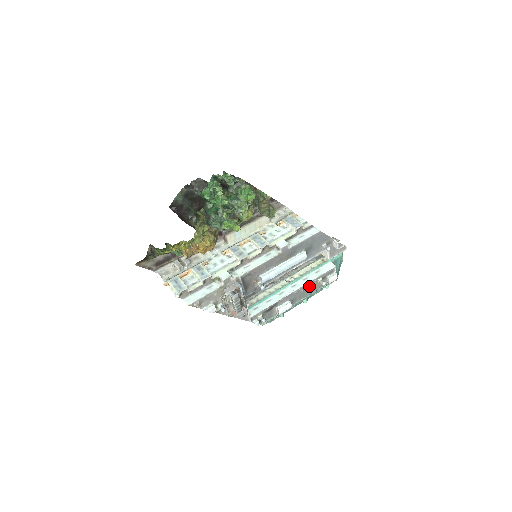
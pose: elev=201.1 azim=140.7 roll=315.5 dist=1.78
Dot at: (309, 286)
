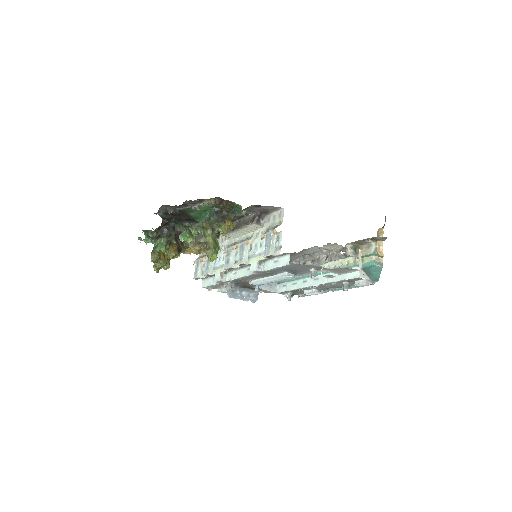
Dot at: occluded
